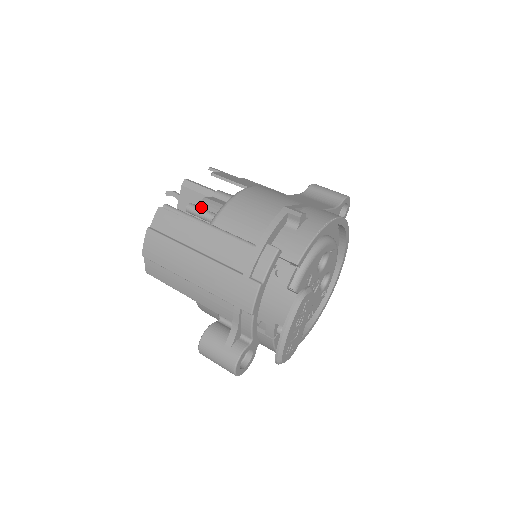
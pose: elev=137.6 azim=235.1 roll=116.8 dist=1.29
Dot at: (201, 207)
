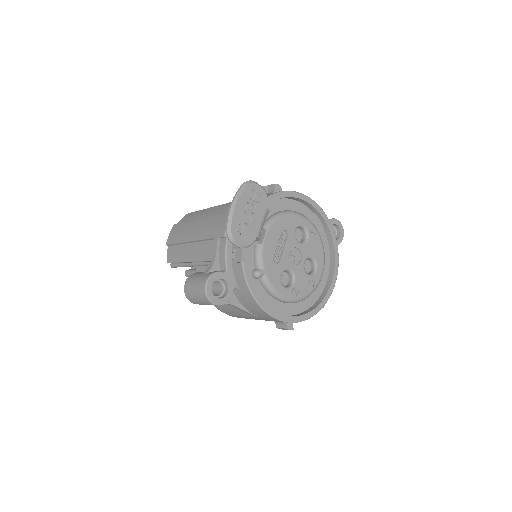
Dot at: occluded
